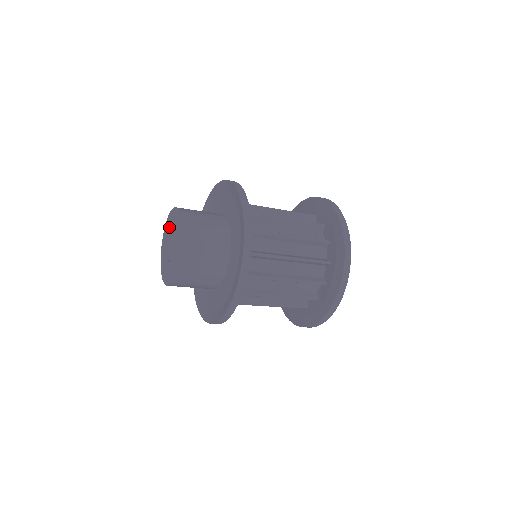
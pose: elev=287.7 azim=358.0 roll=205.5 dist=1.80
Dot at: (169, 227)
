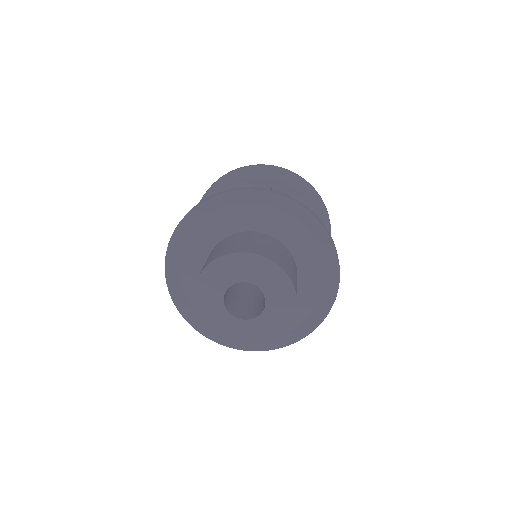
Dot at: (261, 278)
